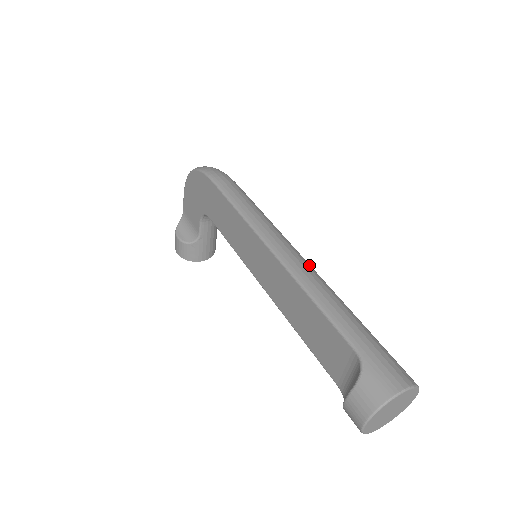
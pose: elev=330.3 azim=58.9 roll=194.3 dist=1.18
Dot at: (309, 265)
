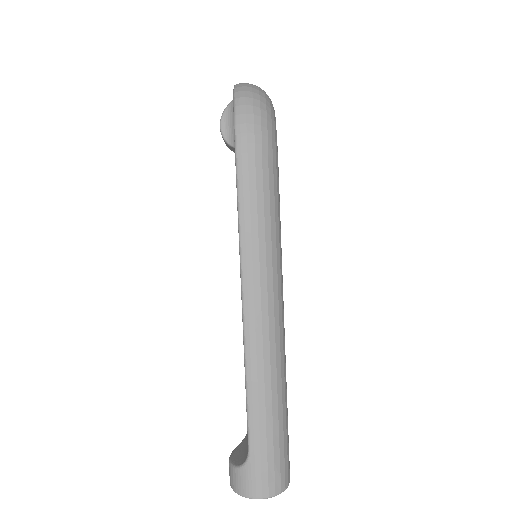
Dot at: (274, 337)
